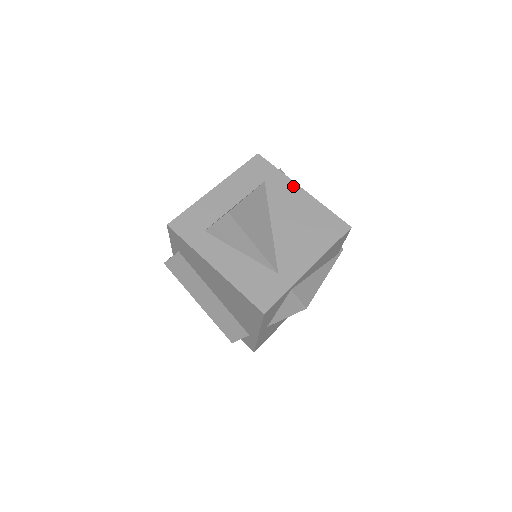
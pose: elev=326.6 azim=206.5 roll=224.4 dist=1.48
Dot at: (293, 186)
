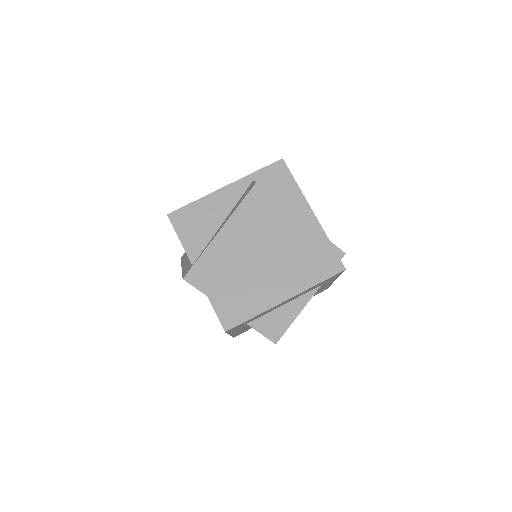
Dot at: occluded
